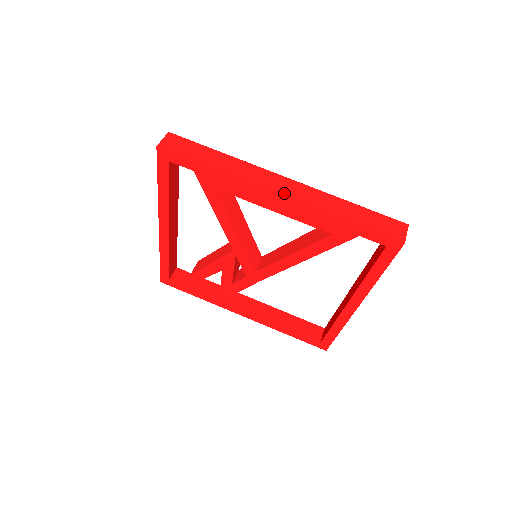
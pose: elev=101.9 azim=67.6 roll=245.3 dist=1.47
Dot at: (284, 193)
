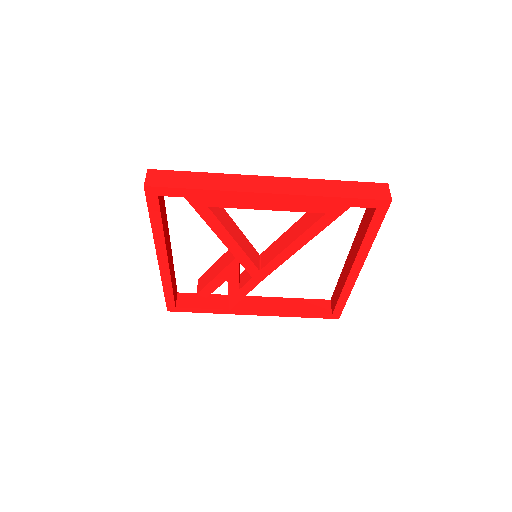
Dot at: (274, 191)
